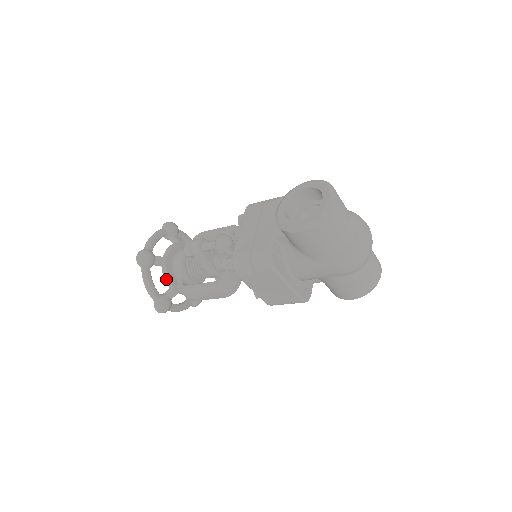
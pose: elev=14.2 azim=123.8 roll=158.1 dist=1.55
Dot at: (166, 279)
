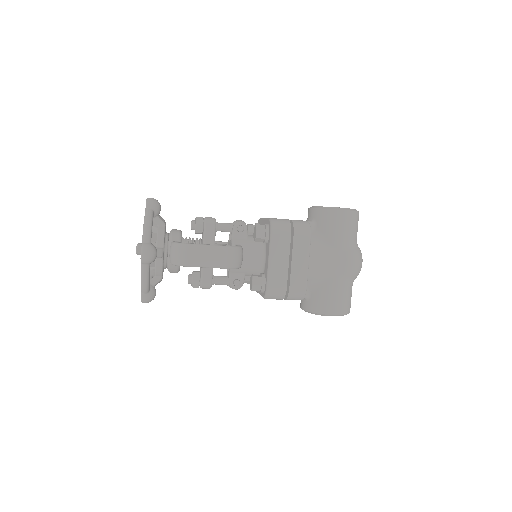
Dot at: (160, 236)
